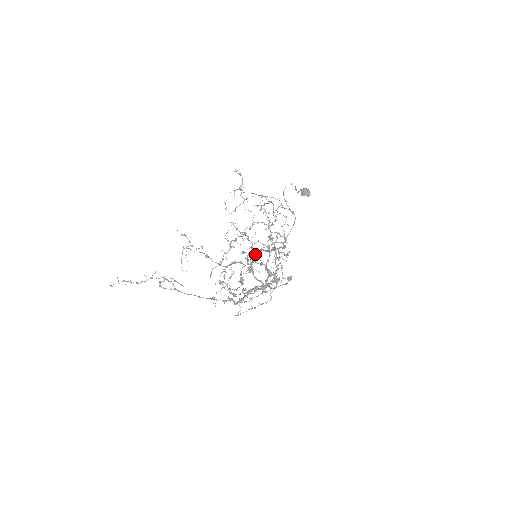
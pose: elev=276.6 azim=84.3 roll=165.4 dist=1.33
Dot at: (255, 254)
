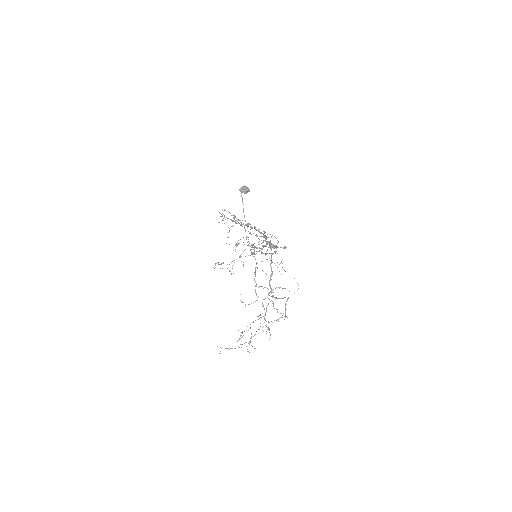
Dot at: (270, 292)
